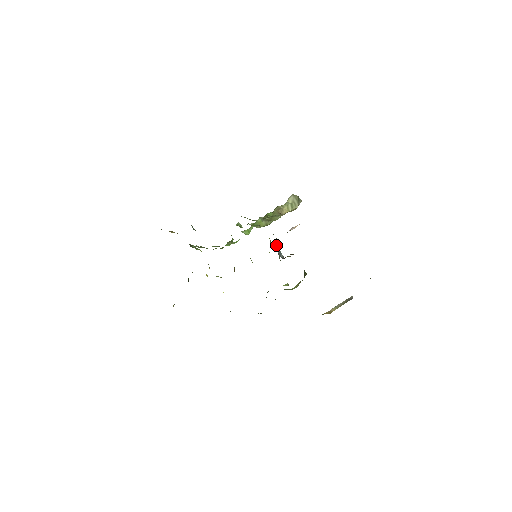
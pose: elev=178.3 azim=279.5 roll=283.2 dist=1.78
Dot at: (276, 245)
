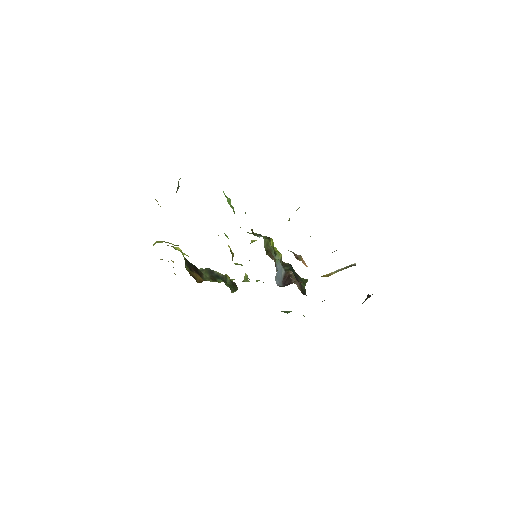
Dot at: (277, 274)
